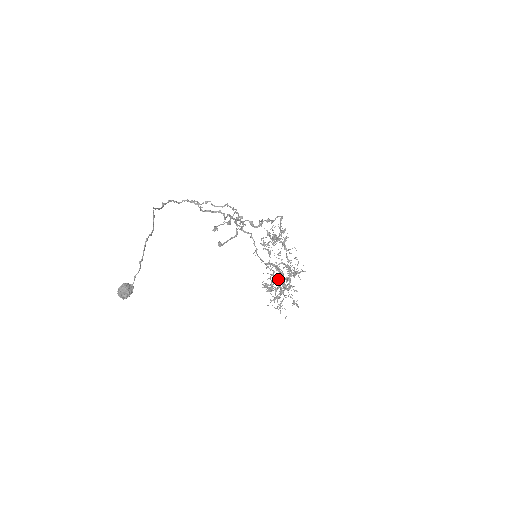
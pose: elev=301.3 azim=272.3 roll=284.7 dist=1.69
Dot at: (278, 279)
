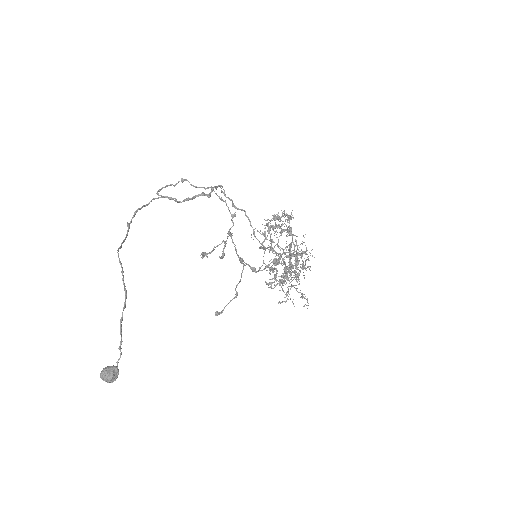
Dot at: occluded
